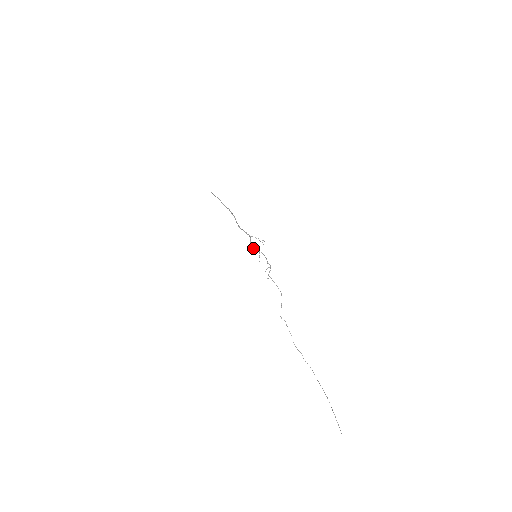
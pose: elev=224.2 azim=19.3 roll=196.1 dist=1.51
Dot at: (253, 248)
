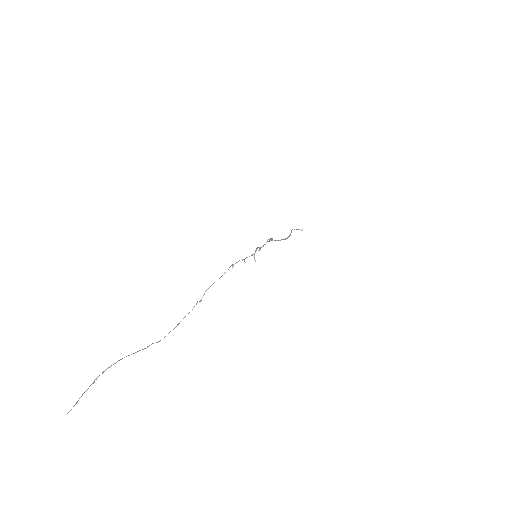
Dot at: (259, 249)
